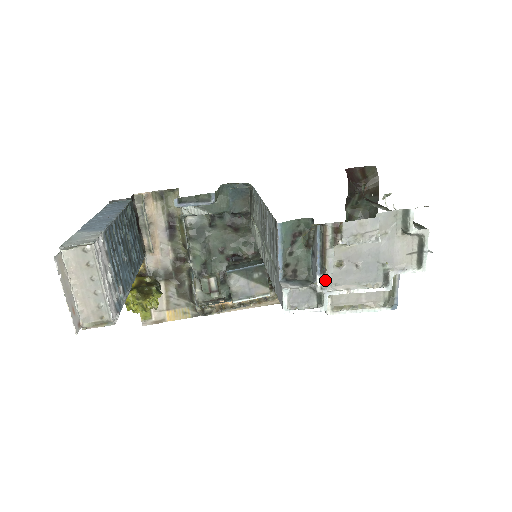
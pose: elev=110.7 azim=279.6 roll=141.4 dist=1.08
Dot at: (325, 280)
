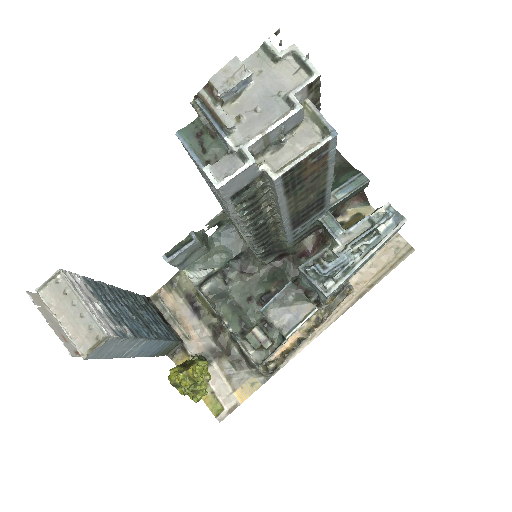
Dot at: (236, 139)
